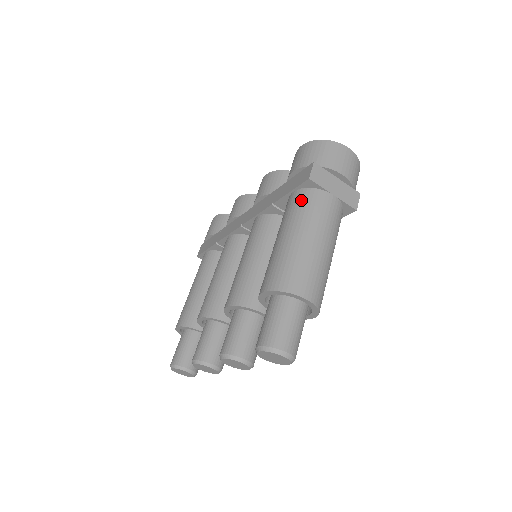
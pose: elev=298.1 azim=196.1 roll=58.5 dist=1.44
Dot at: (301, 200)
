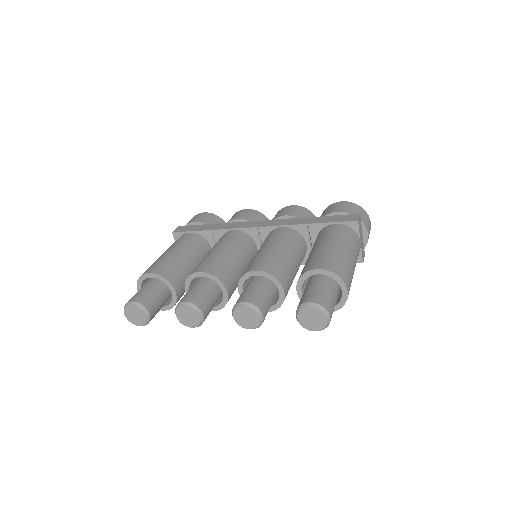
Dot at: (345, 231)
